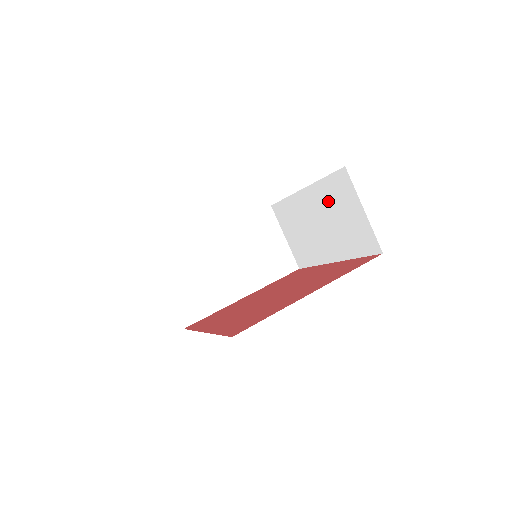
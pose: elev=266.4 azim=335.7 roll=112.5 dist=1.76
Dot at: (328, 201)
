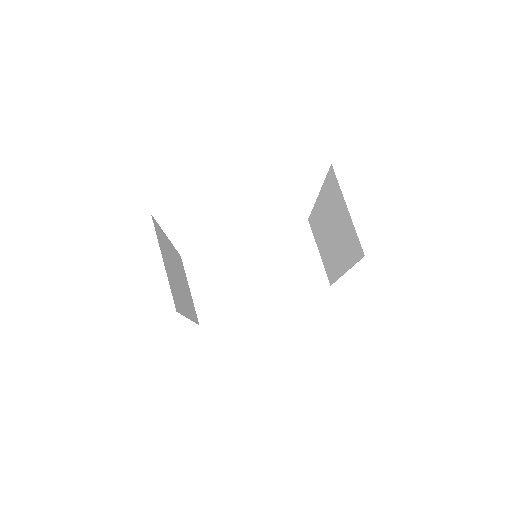
Dot at: (330, 205)
